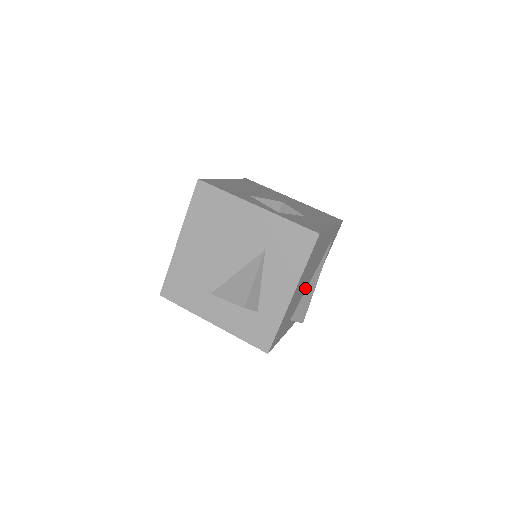
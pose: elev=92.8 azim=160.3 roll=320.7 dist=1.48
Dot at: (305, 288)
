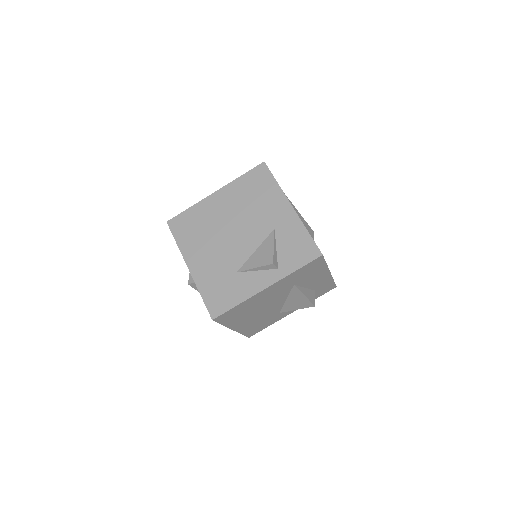
Dot at: occluded
